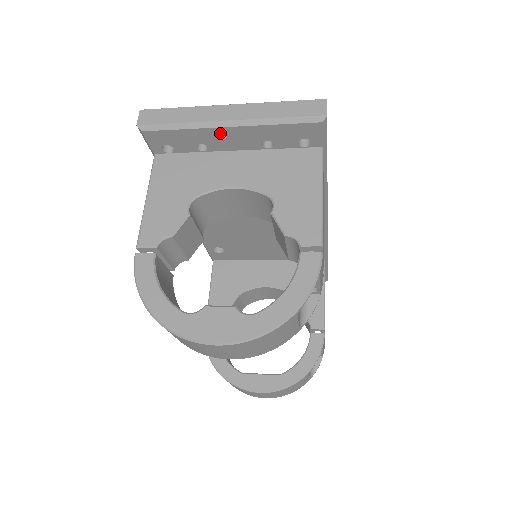
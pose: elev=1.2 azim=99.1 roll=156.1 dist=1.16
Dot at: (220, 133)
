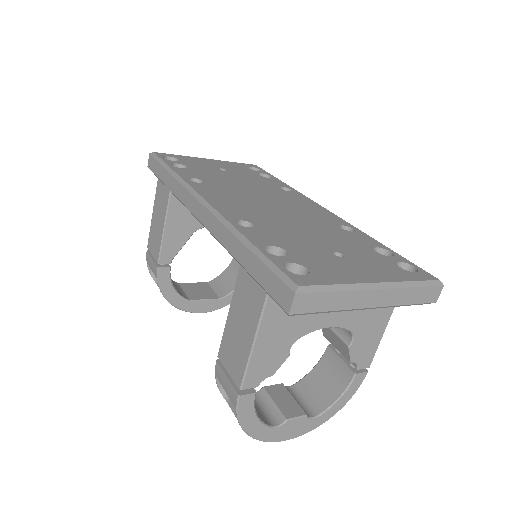
Dot at: occluded
